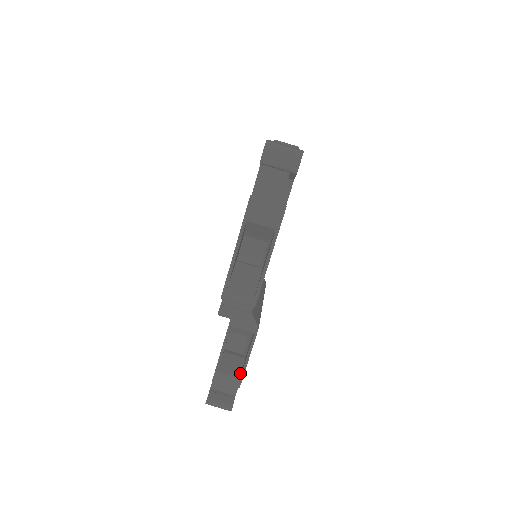
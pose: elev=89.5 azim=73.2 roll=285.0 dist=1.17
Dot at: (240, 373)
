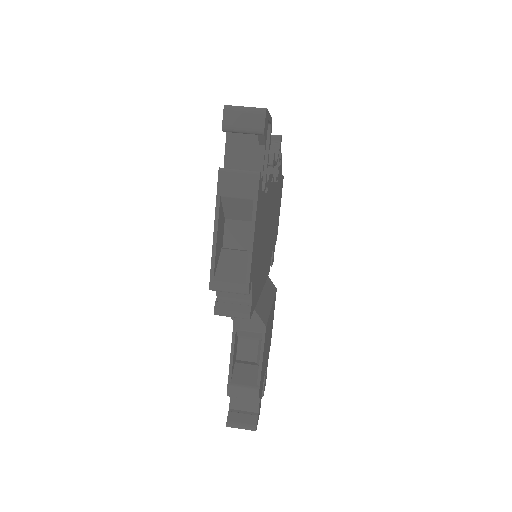
Dot at: (256, 382)
